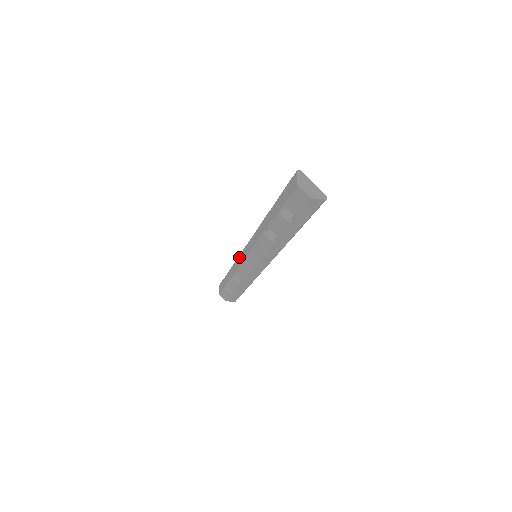
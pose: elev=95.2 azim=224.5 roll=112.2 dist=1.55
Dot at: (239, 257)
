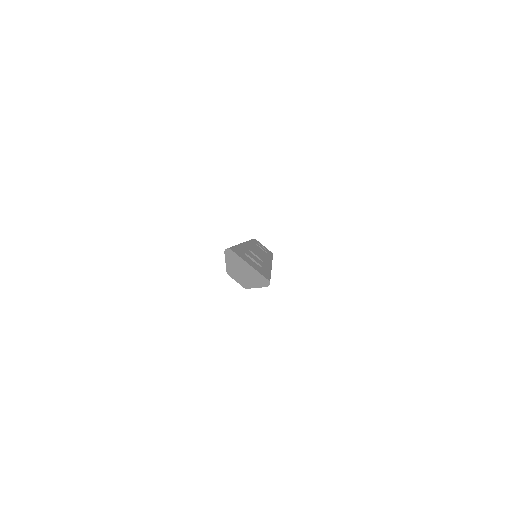
Dot at: occluded
